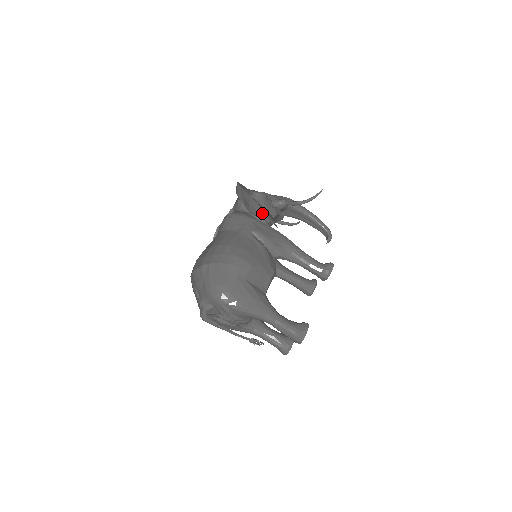
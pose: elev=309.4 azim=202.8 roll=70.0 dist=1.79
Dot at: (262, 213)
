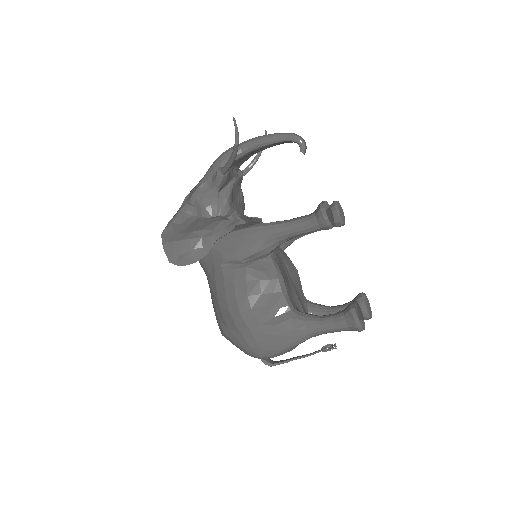
Dot at: (208, 243)
